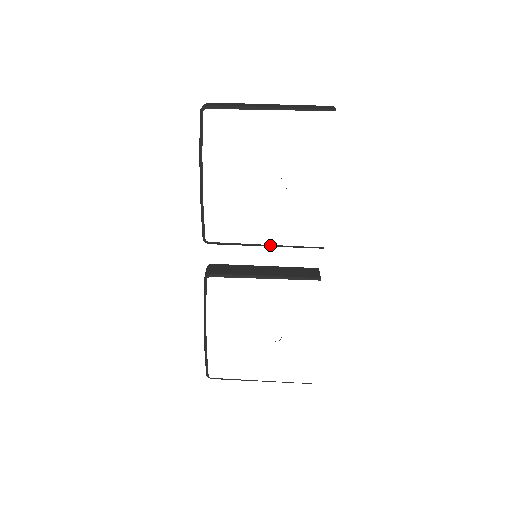
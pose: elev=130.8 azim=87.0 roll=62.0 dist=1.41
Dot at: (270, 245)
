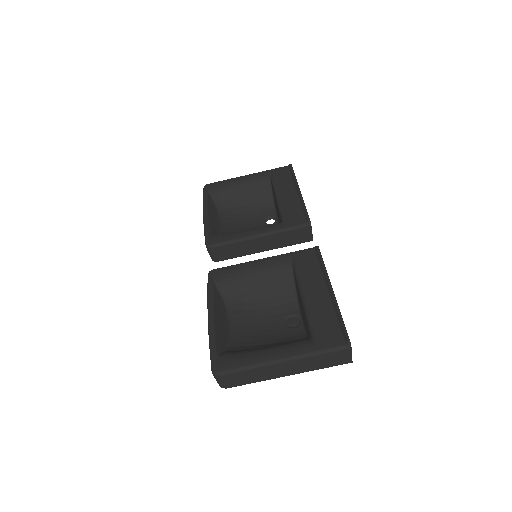
Dot at: occluded
